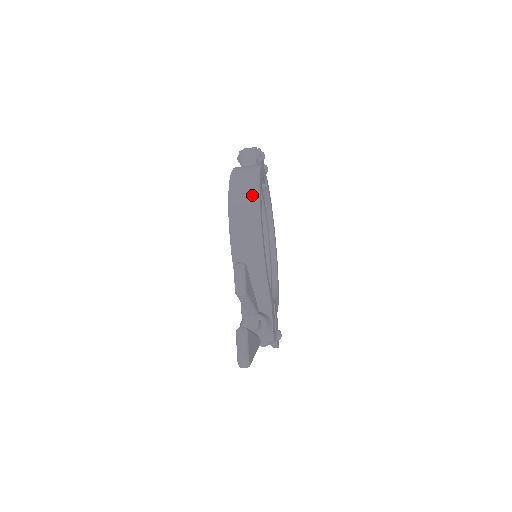
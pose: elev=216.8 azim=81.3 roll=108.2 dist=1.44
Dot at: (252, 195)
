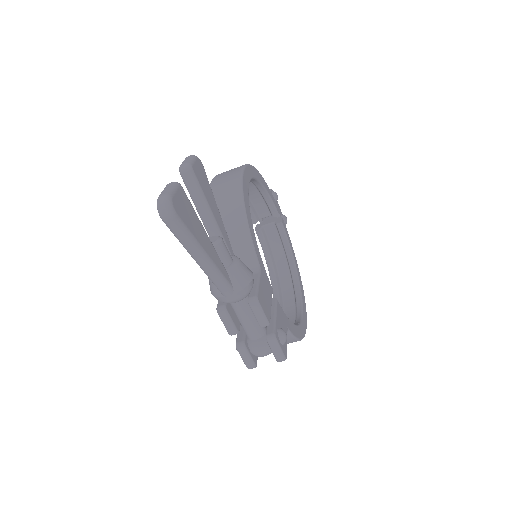
Dot at: (238, 167)
